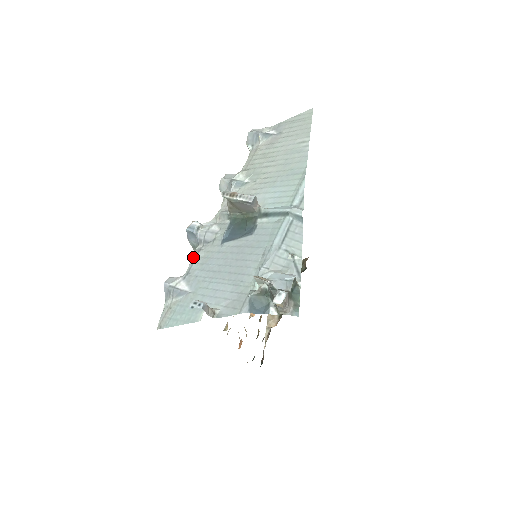
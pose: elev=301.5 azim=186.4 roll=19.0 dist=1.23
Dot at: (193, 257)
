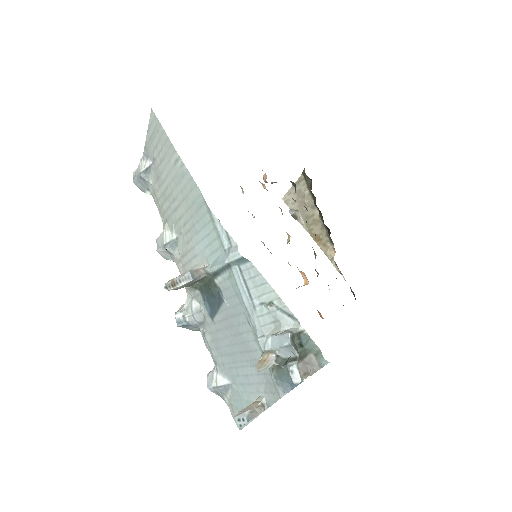
Dot at: (205, 344)
